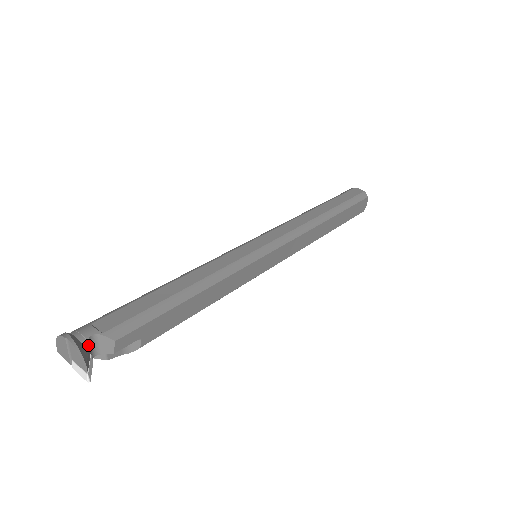
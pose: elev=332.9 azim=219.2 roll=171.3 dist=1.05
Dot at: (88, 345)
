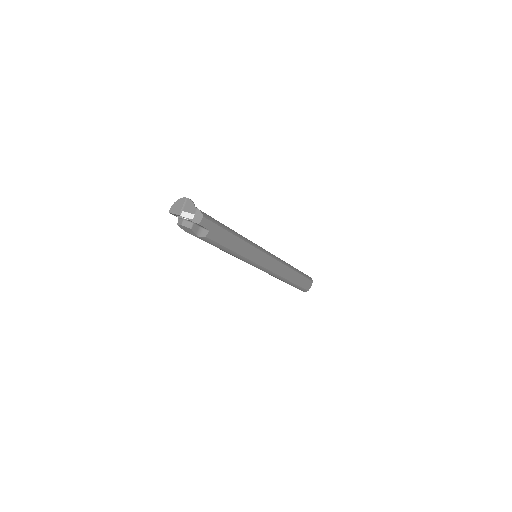
Dot at: occluded
